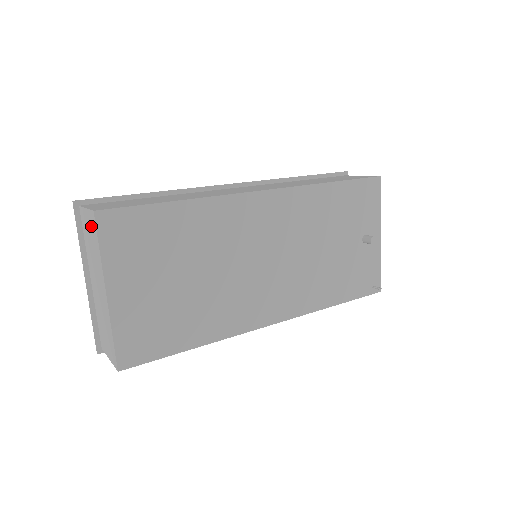
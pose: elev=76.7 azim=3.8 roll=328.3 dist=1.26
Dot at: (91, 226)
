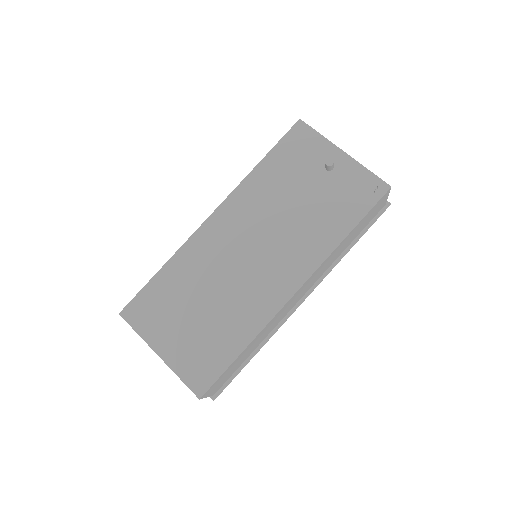
Dot at: occluded
